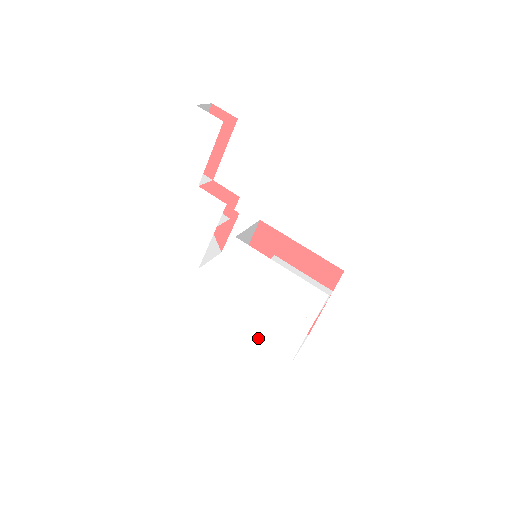
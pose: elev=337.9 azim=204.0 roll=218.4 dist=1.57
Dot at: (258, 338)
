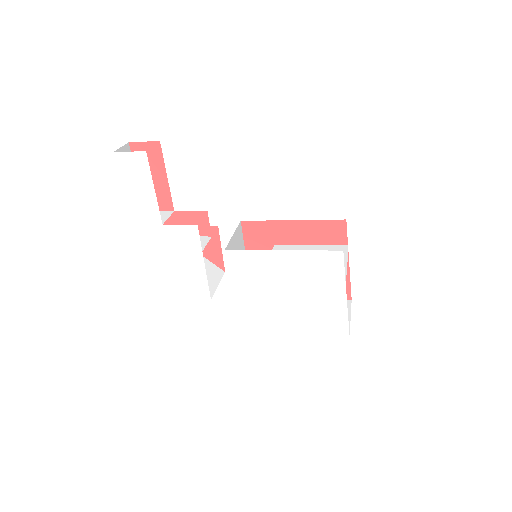
Dot at: (304, 330)
